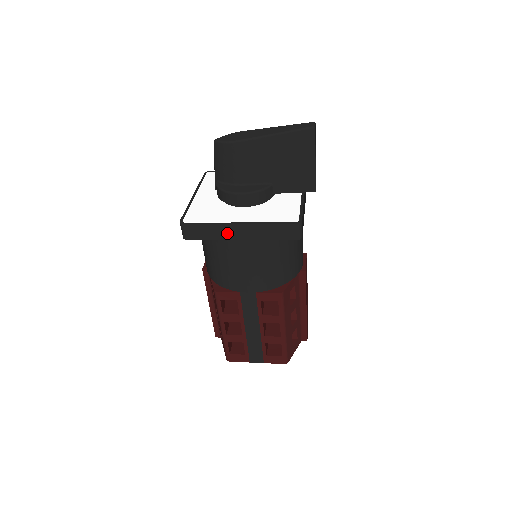
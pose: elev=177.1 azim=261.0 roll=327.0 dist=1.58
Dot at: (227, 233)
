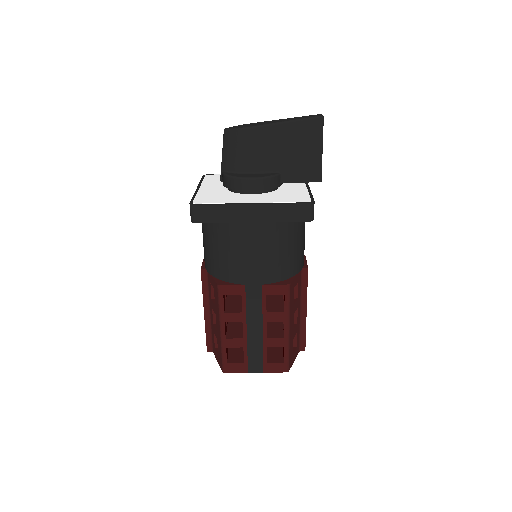
Dot at: (239, 214)
